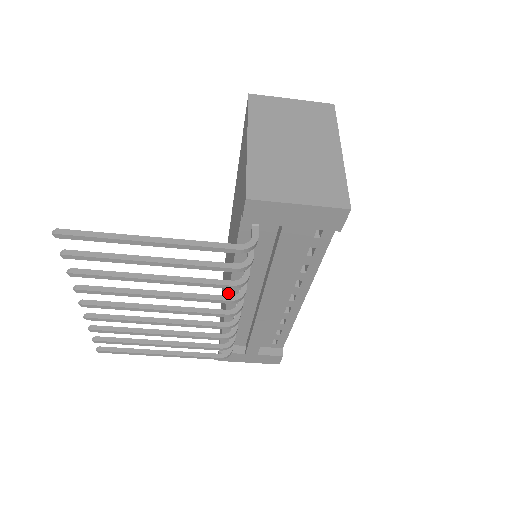
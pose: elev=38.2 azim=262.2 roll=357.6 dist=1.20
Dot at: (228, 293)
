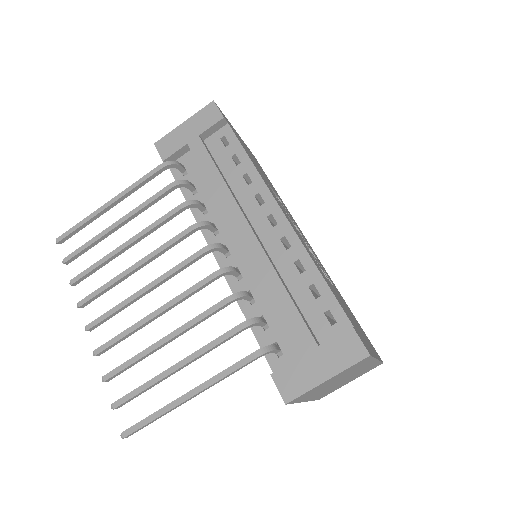
Dot at: occluded
